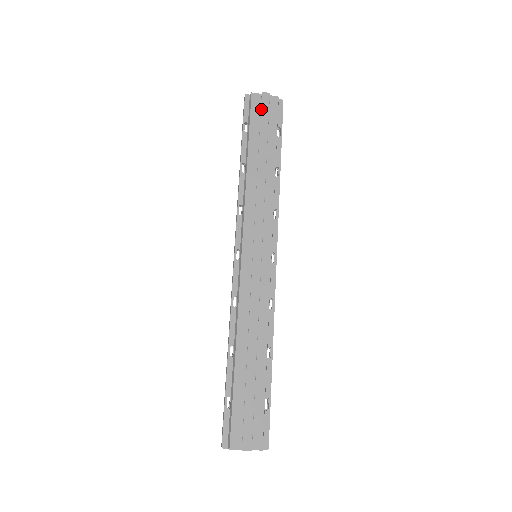
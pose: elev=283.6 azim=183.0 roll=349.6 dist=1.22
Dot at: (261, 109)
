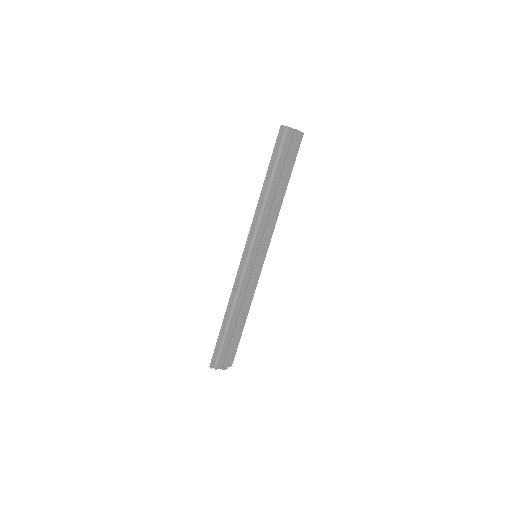
Dot at: (291, 145)
